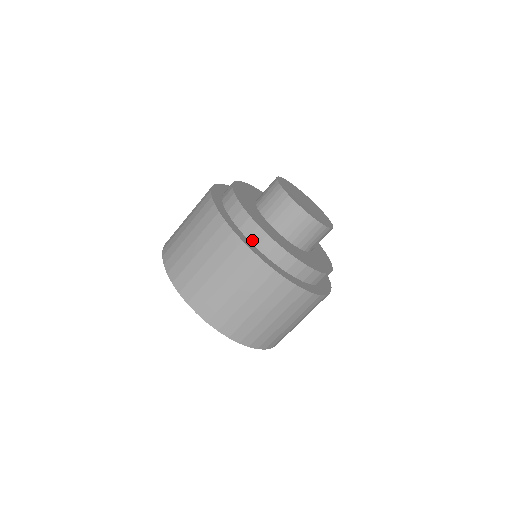
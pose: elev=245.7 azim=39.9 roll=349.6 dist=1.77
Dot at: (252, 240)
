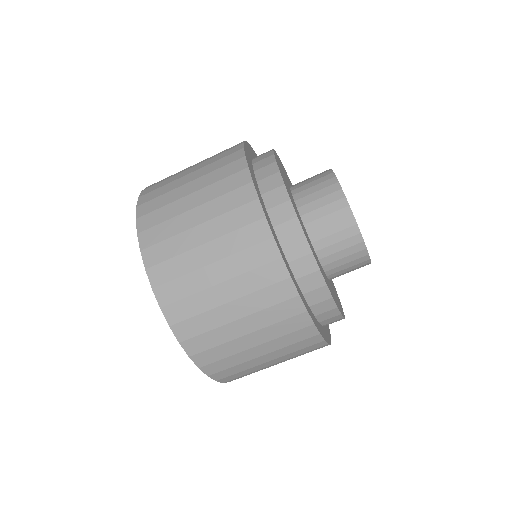
Dot at: (256, 165)
